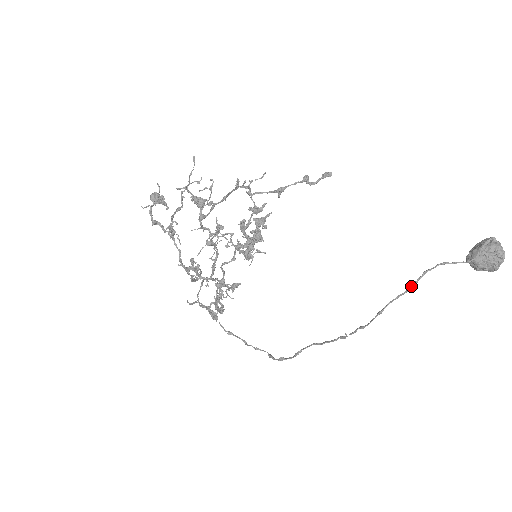
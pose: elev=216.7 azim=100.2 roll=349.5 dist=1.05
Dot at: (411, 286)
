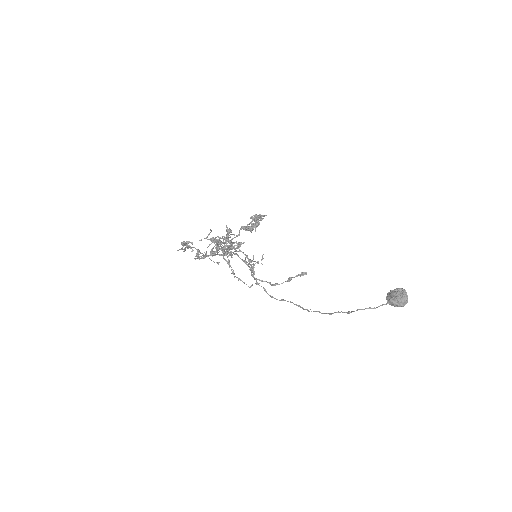
Dot at: (349, 313)
